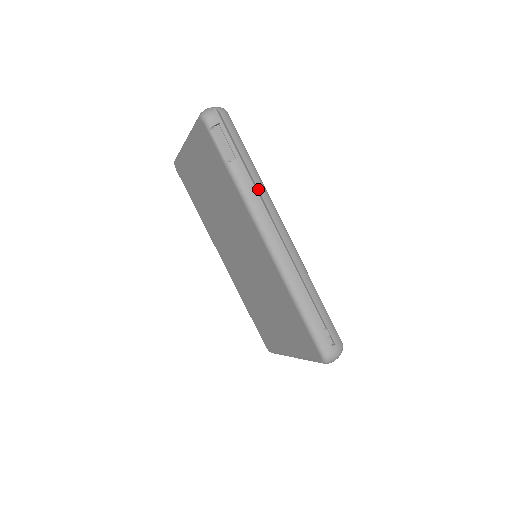
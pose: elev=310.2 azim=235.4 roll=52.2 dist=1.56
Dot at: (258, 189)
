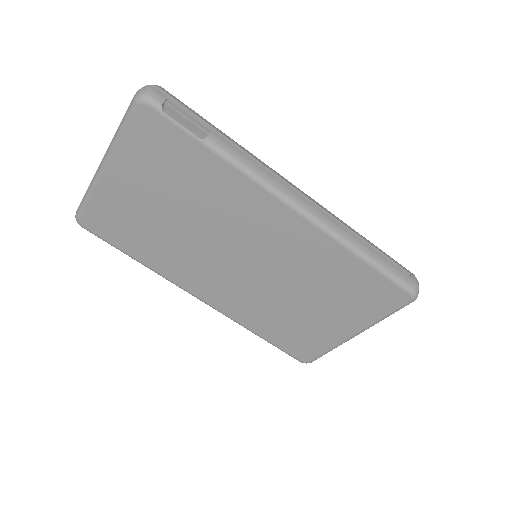
Dot at: (251, 155)
